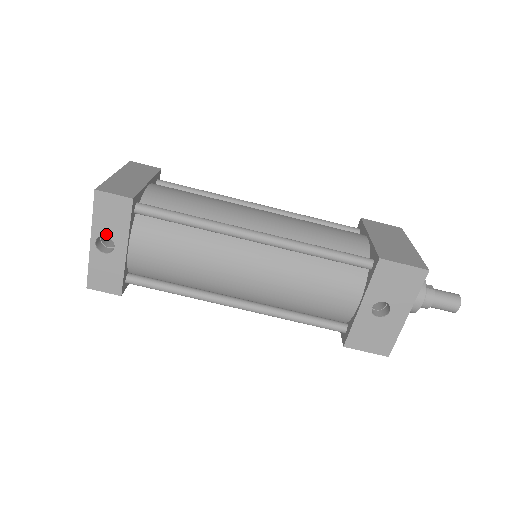
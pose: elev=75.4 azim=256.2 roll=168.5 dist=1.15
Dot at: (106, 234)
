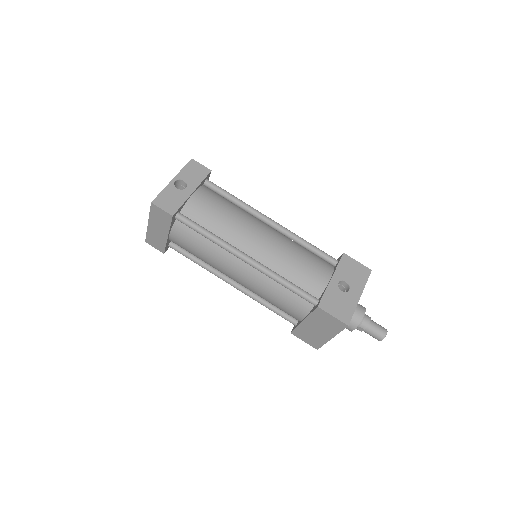
Dot at: (185, 180)
